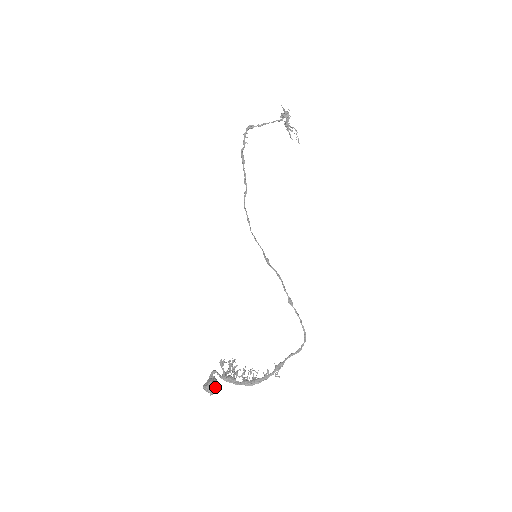
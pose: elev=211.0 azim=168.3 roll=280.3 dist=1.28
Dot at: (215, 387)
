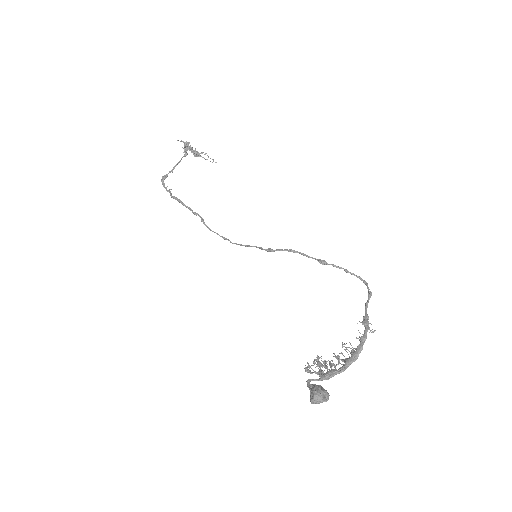
Dot at: (323, 391)
